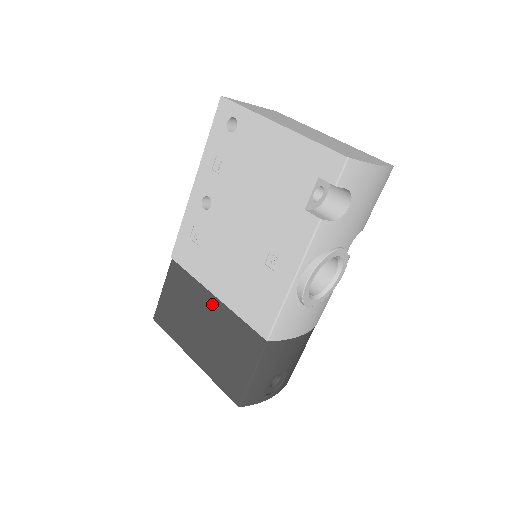
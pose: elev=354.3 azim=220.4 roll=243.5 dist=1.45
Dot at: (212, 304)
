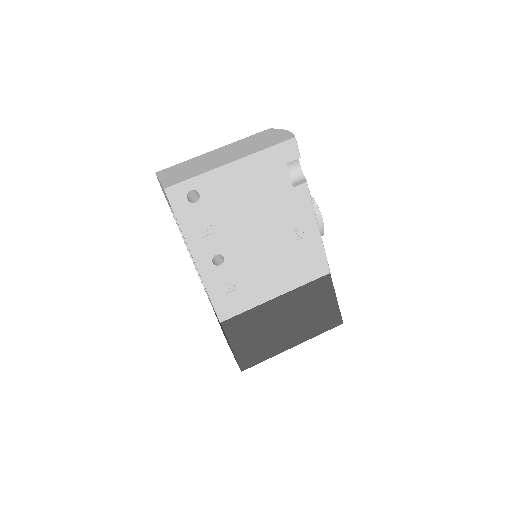
Dot at: (278, 304)
